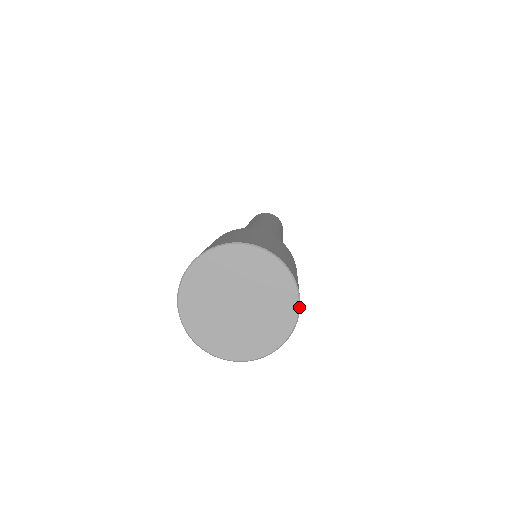
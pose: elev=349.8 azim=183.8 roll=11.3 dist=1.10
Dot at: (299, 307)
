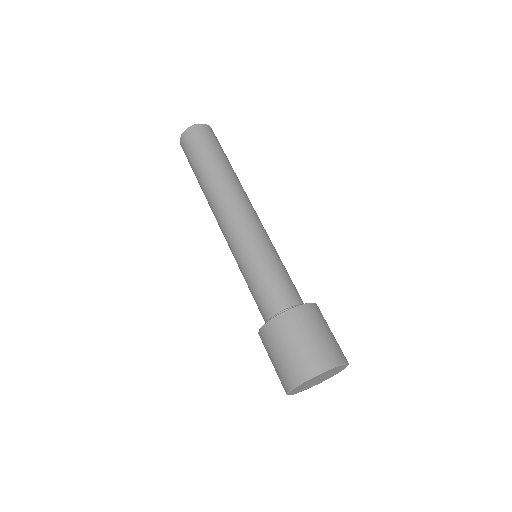
Dot at: (348, 364)
